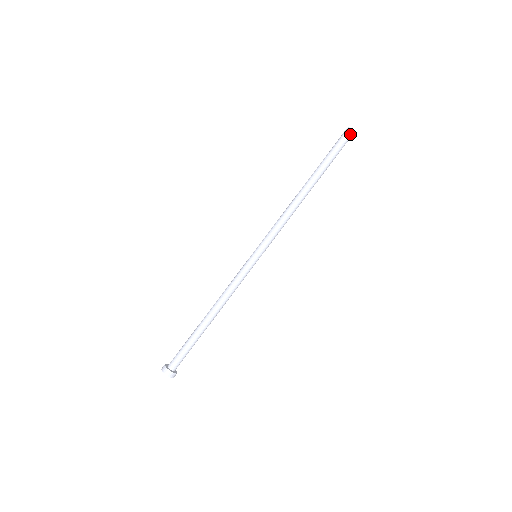
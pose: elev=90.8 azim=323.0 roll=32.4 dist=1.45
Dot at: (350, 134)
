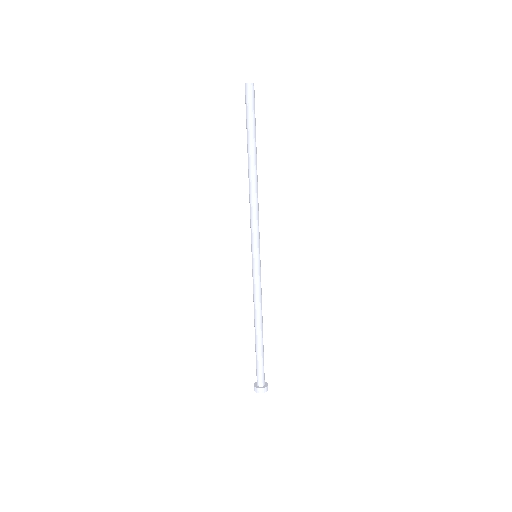
Dot at: (254, 90)
